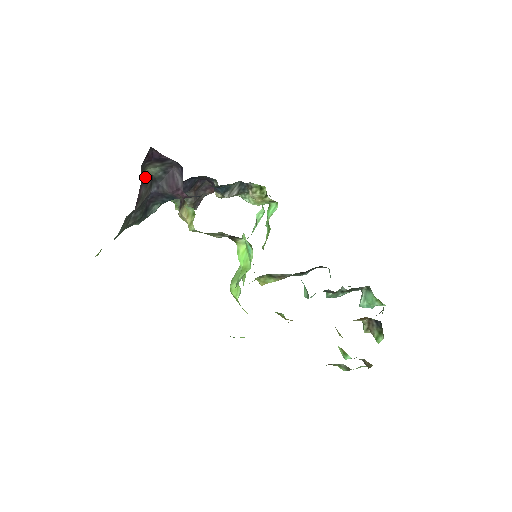
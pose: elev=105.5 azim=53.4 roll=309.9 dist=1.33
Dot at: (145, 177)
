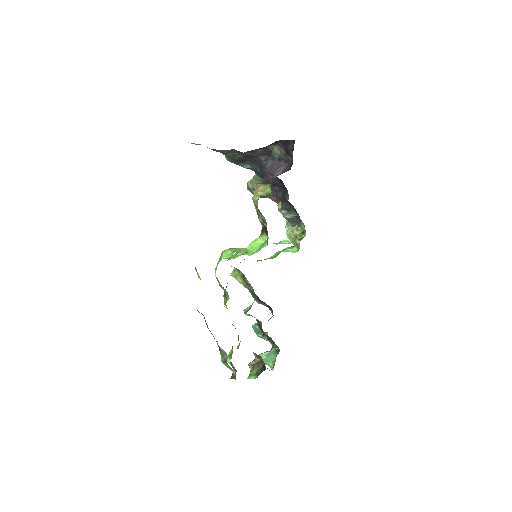
Dot at: (270, 147)
